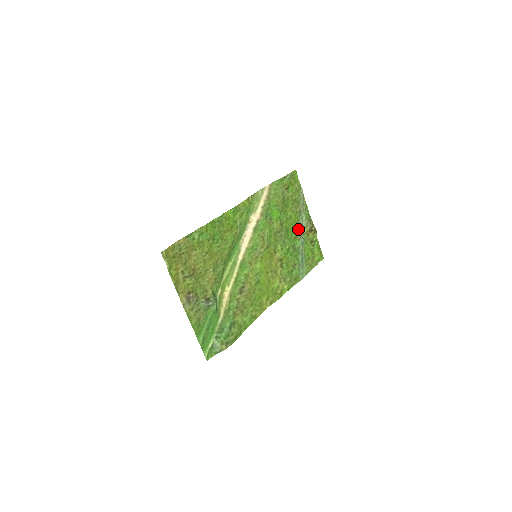
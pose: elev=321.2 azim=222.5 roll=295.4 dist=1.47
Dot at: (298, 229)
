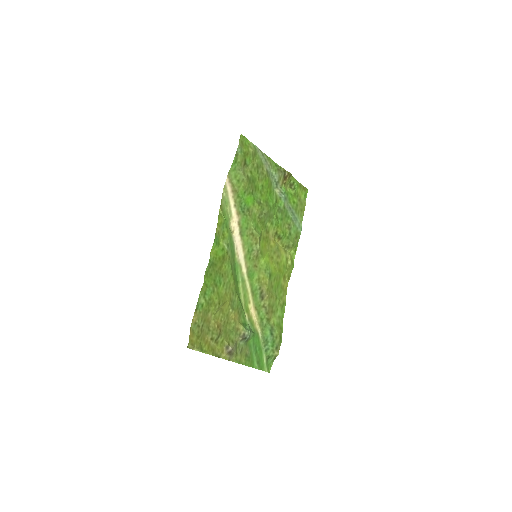
Dot at: (274, 188)
